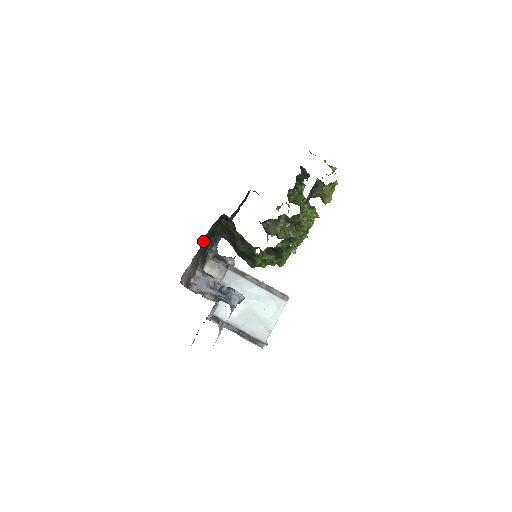
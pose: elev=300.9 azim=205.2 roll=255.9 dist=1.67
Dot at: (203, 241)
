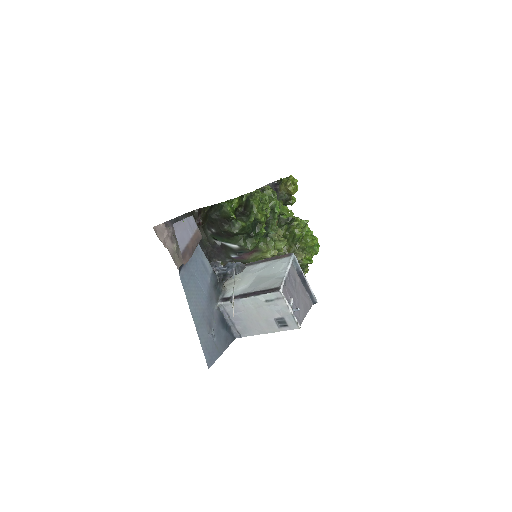
Dot at: occluded
